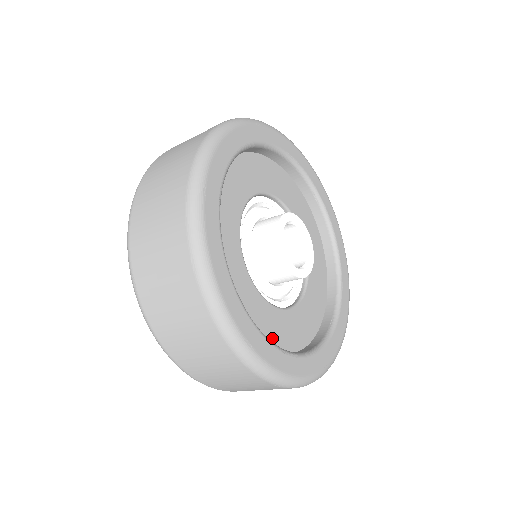
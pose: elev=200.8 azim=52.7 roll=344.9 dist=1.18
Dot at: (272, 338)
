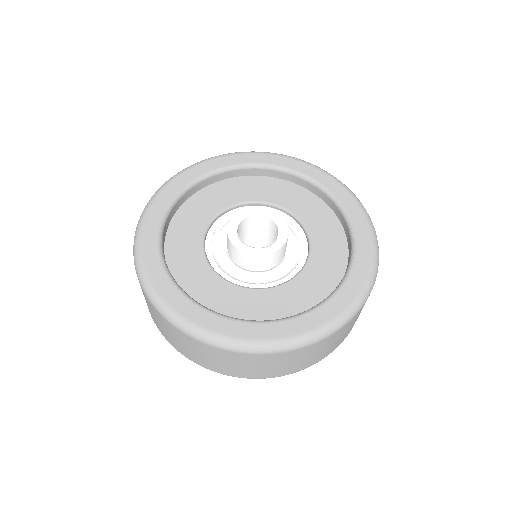
Dot at: (228, 311)
